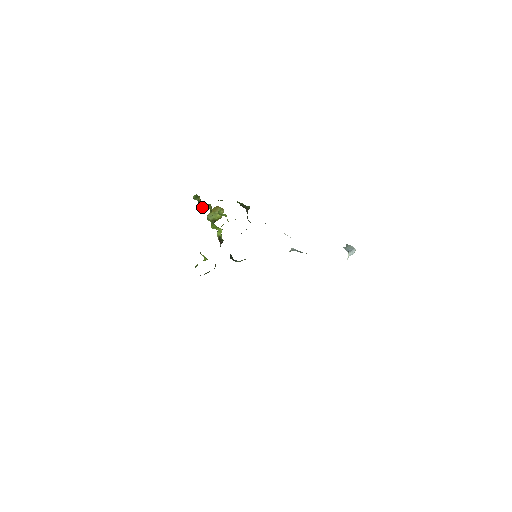
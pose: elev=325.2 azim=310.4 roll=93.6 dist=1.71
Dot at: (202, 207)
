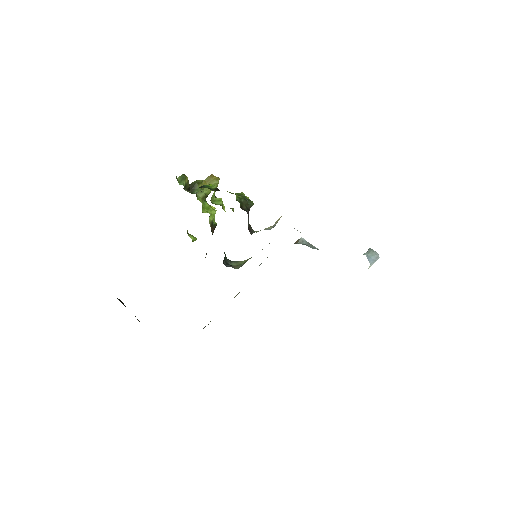
Dot at: (190, 185)
